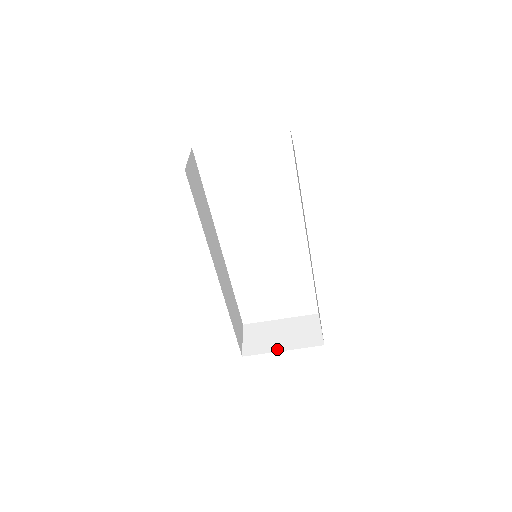
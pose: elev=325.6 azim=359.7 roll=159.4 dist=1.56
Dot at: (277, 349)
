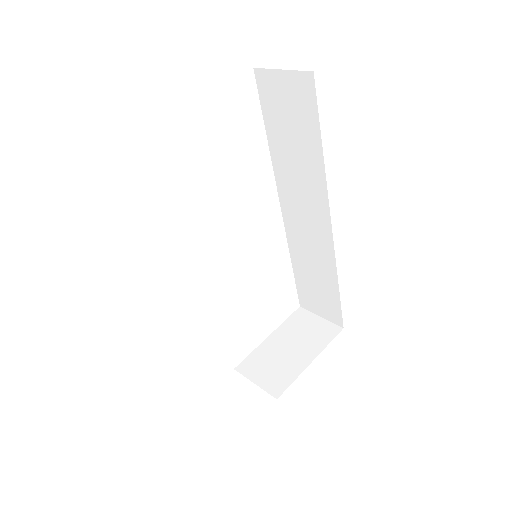
Dot at: (304, 364)
